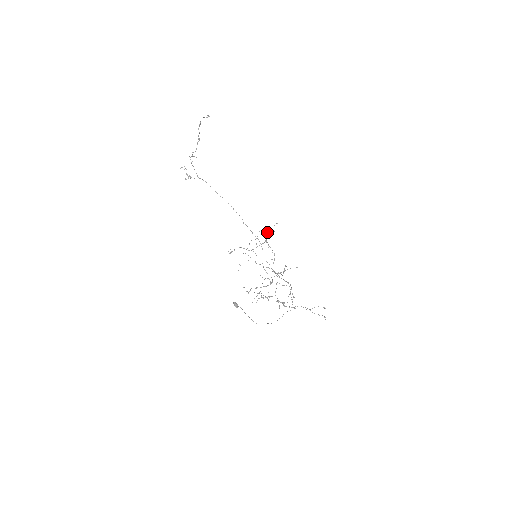
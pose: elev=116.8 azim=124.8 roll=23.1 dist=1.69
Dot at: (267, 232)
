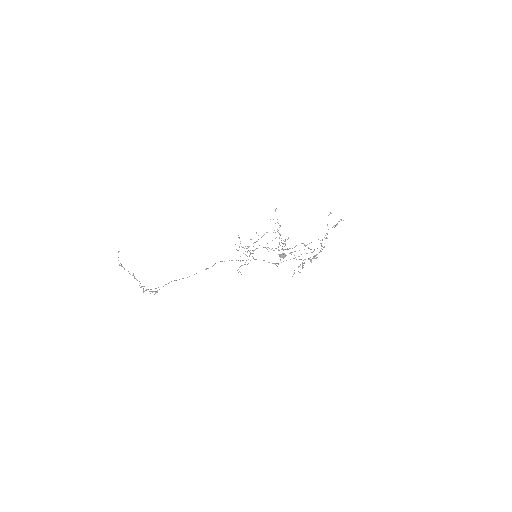
Dot at: (242, 247)
